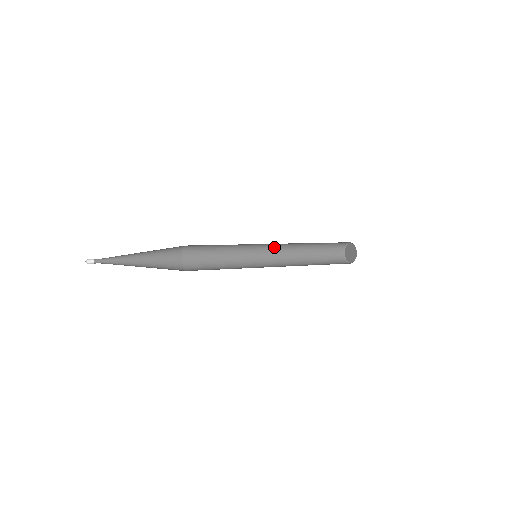
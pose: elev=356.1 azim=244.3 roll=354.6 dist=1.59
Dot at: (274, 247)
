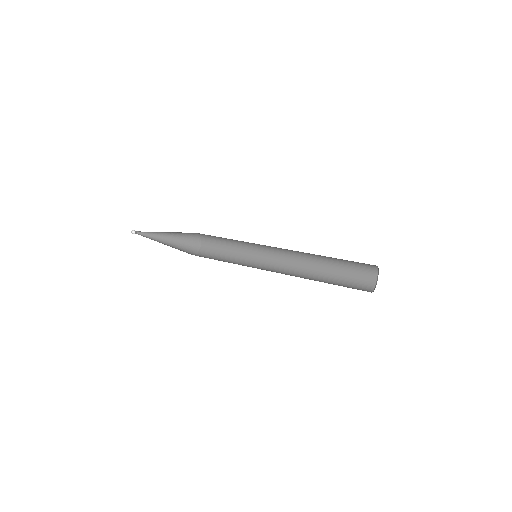
Dot at: occluded
